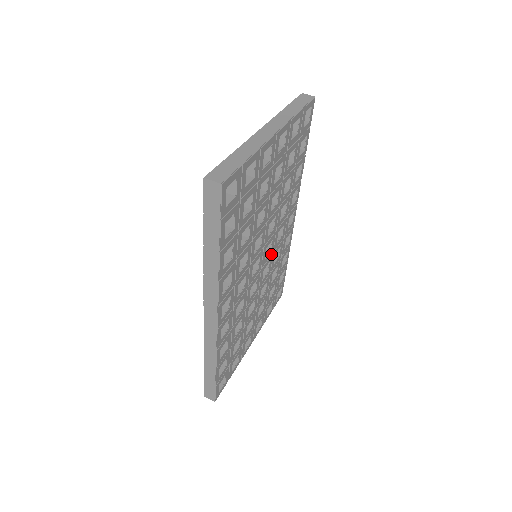
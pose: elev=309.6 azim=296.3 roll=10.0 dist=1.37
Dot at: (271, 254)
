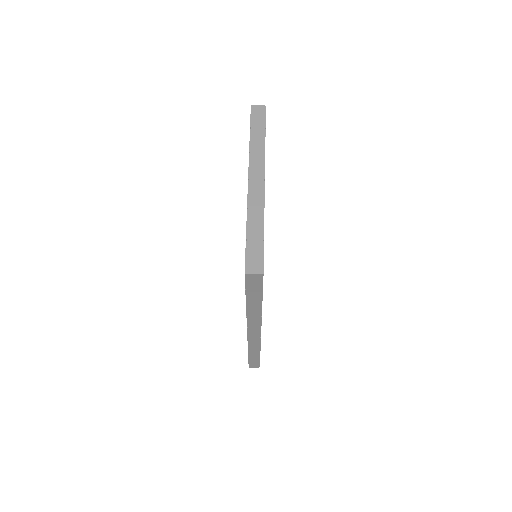
Dot at: occluded
